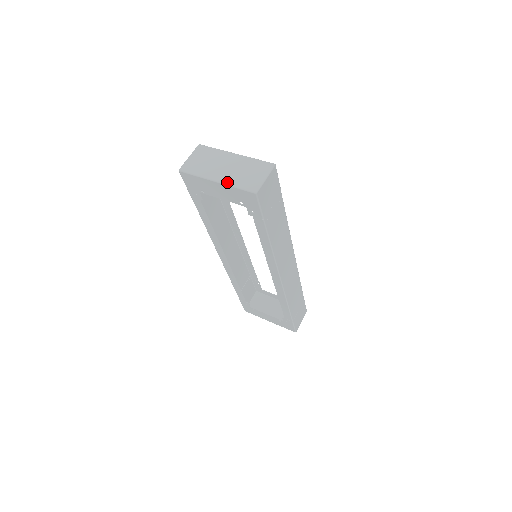
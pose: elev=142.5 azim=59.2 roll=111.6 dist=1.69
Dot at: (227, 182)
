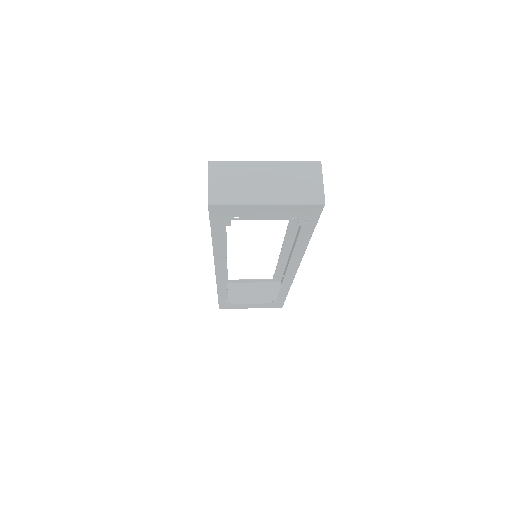
Dot at: (283, 201)
